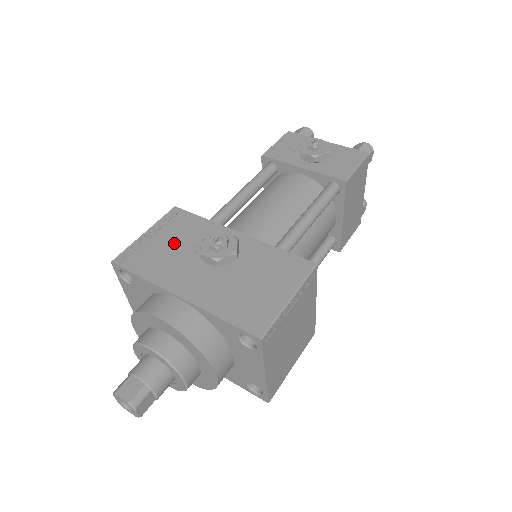
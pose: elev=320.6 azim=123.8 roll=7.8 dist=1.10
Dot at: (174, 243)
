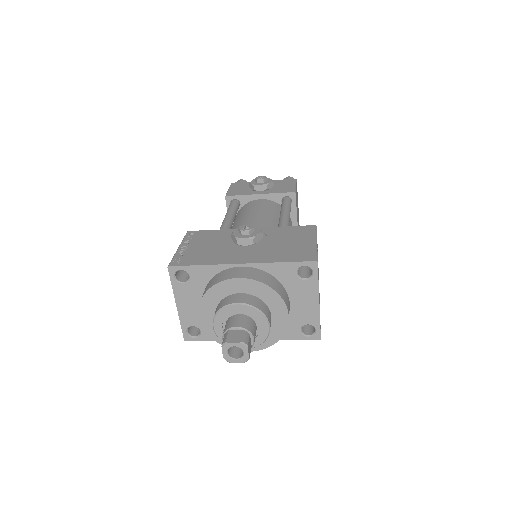
Dot at: (208, 245)
